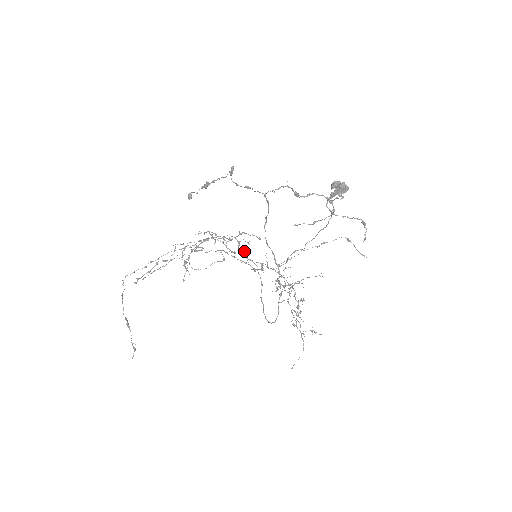
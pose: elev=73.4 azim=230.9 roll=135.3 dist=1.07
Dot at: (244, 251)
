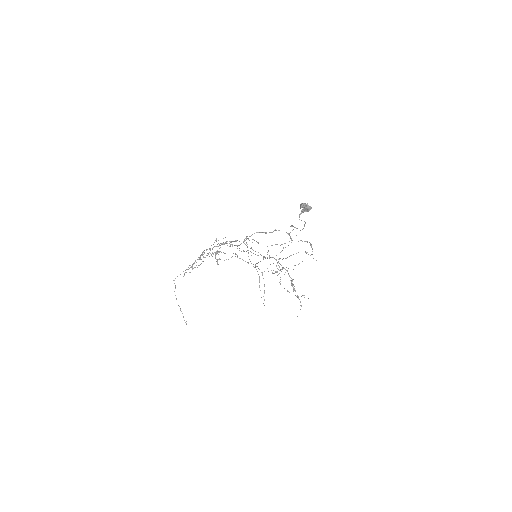
Dot at: (251, 247)
